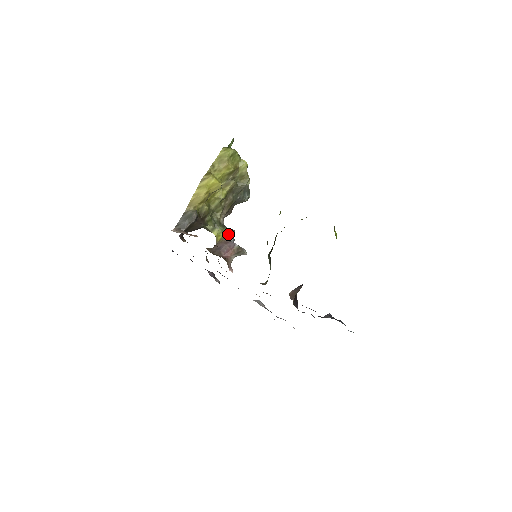
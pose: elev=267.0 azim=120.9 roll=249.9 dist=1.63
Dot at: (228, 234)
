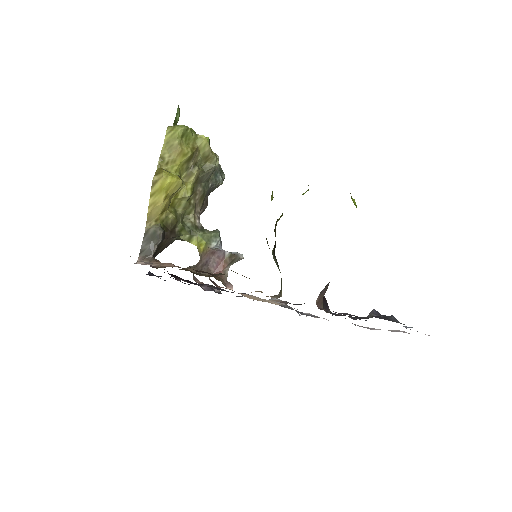
Dot at: (211, 239)
